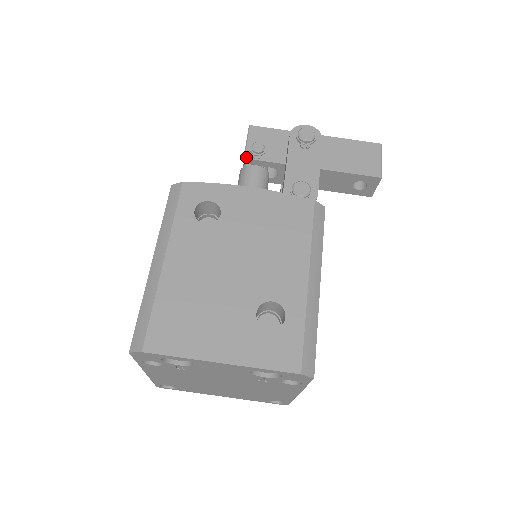
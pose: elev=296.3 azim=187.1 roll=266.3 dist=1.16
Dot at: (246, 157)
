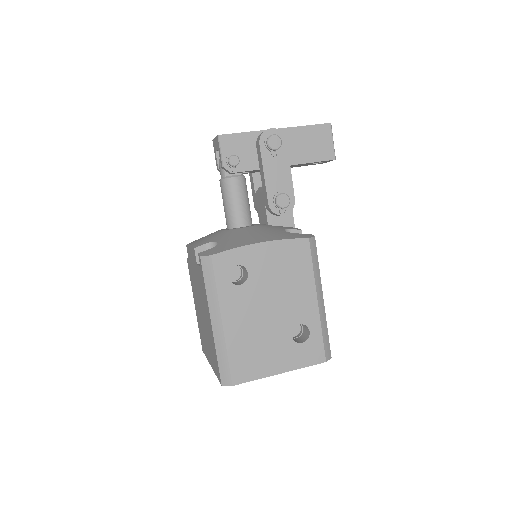
Dot at: (224, 169)
